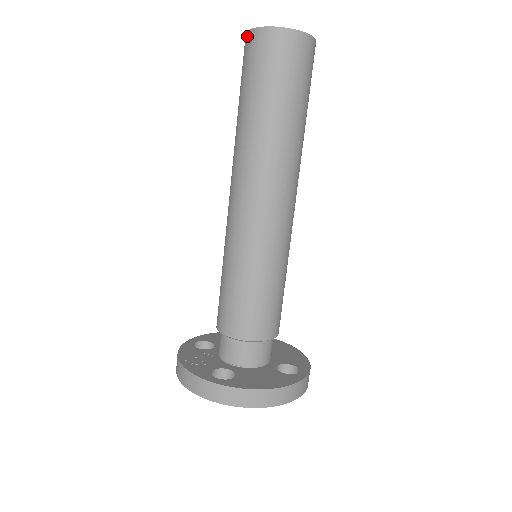
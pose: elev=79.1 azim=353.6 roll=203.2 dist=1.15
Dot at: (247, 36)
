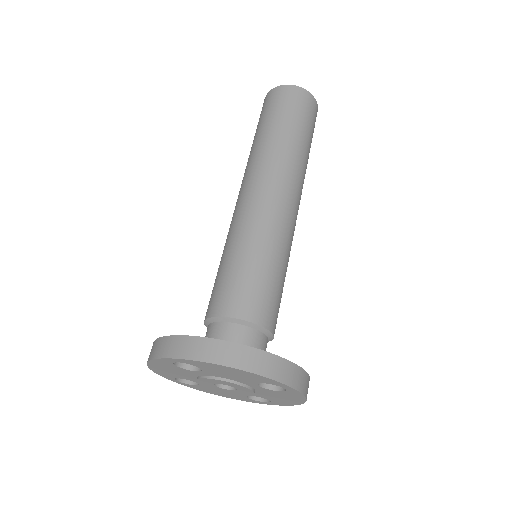
Dot at: occluded
